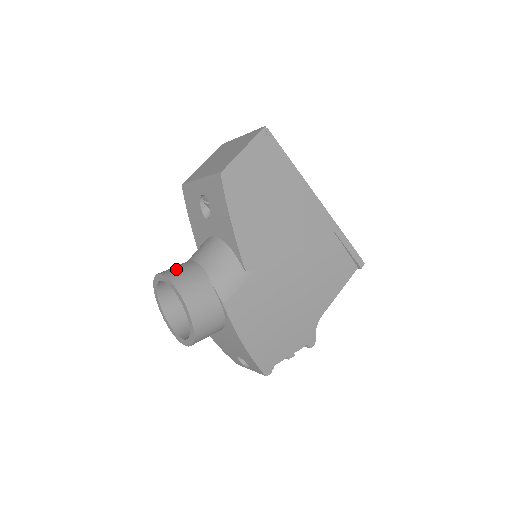
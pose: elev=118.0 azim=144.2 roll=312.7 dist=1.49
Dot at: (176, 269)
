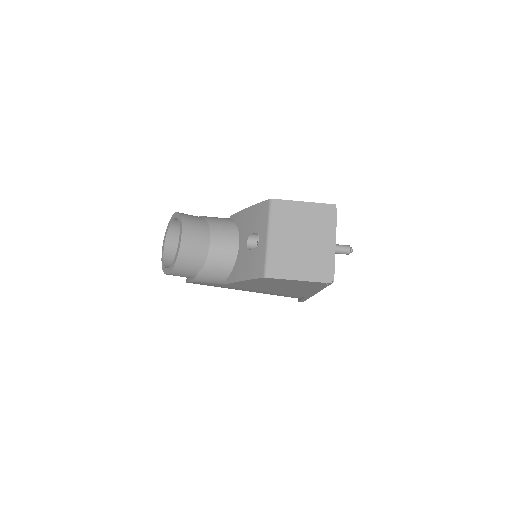
Dot at: (192, 247)
